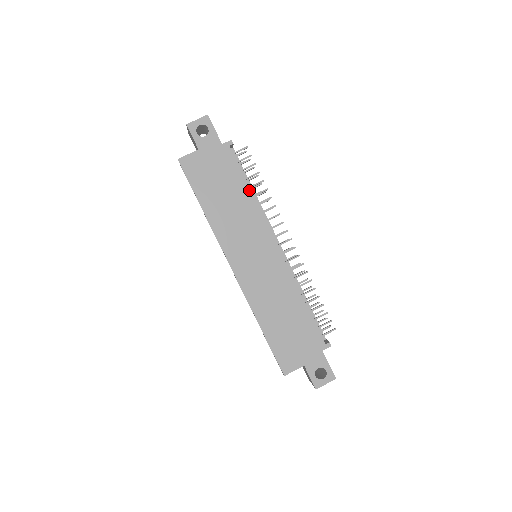
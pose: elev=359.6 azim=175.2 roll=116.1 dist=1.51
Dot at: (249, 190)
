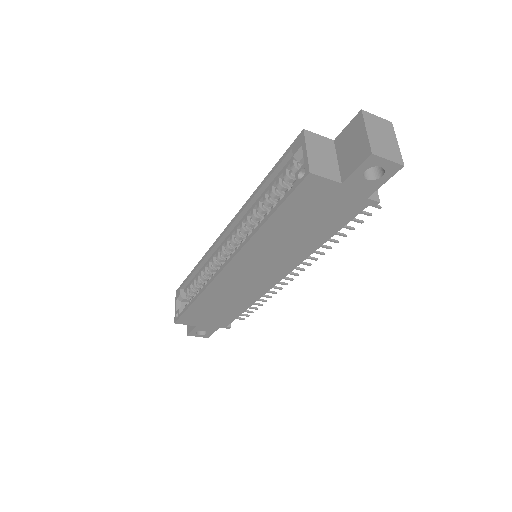
Dot at: (324, 241)
